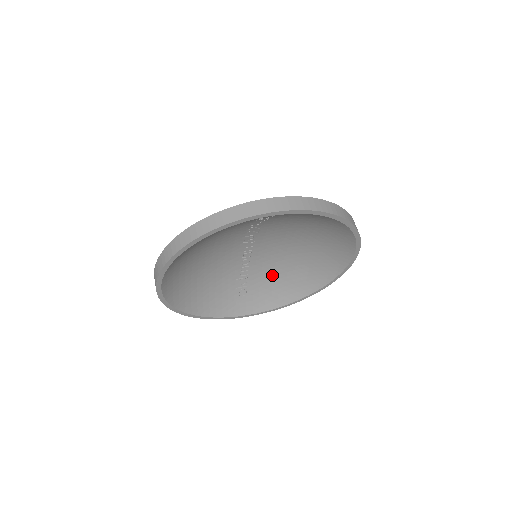
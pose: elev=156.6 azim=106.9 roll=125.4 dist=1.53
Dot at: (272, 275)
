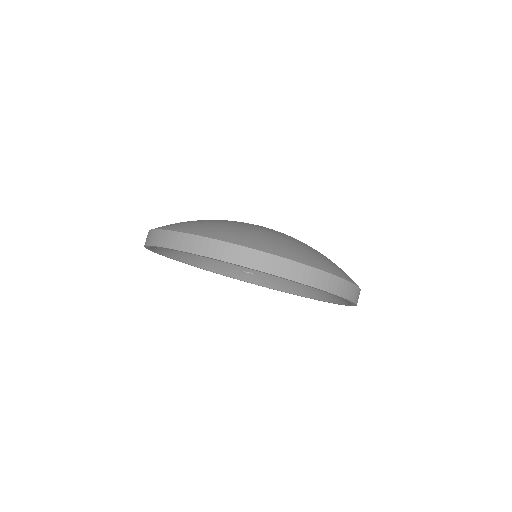
Dot at: occluded
